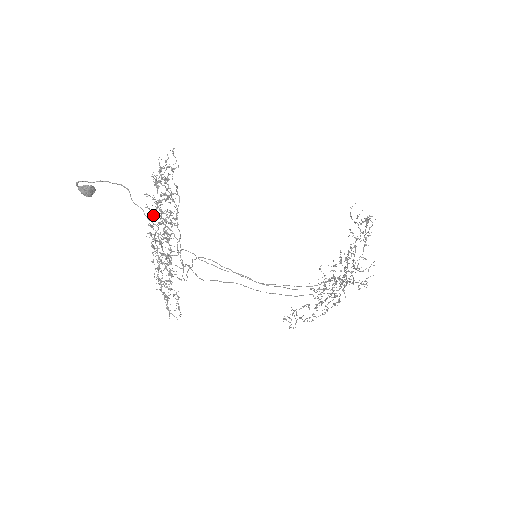
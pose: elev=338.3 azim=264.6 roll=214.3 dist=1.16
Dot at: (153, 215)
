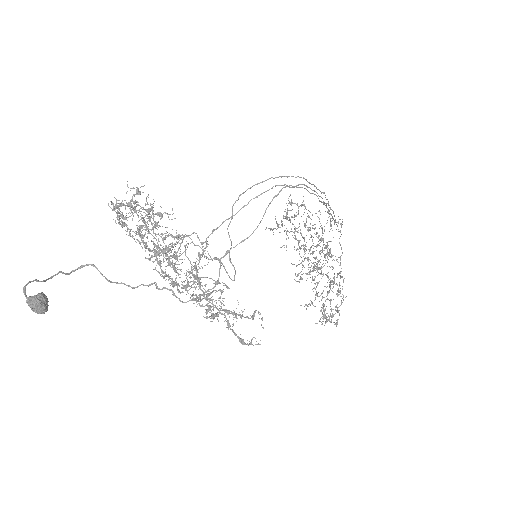
Dot at: (147, 246)
